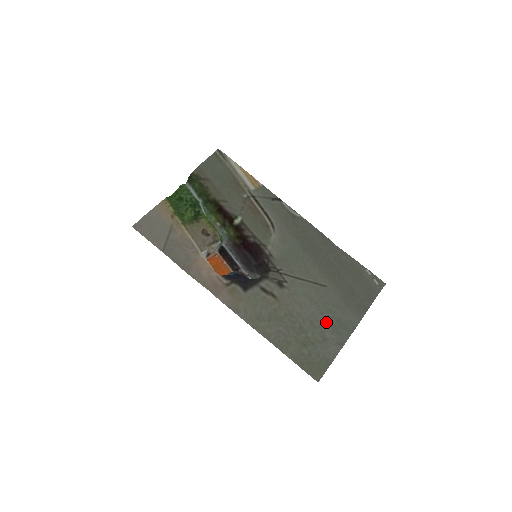
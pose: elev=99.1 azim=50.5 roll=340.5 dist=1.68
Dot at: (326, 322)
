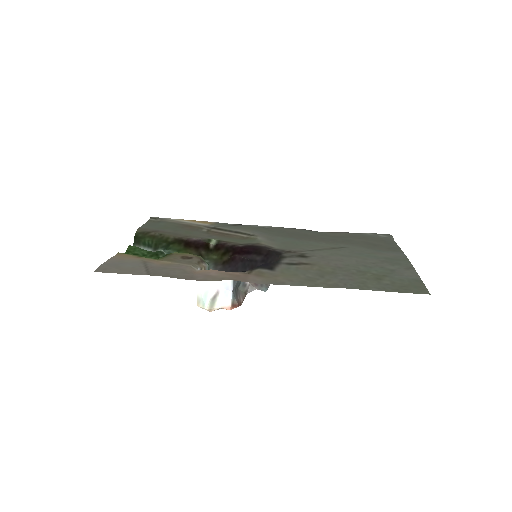
Dot at: (377, 262)
